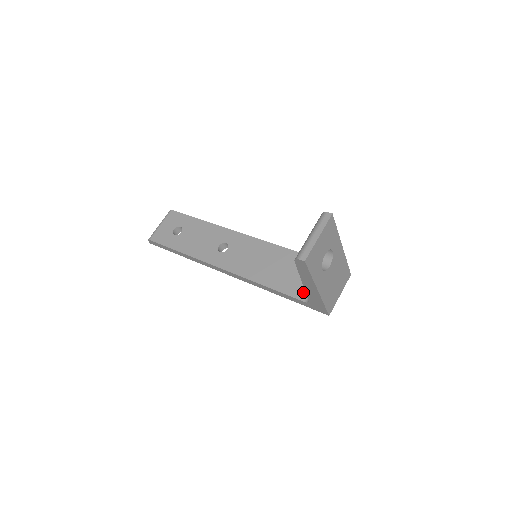
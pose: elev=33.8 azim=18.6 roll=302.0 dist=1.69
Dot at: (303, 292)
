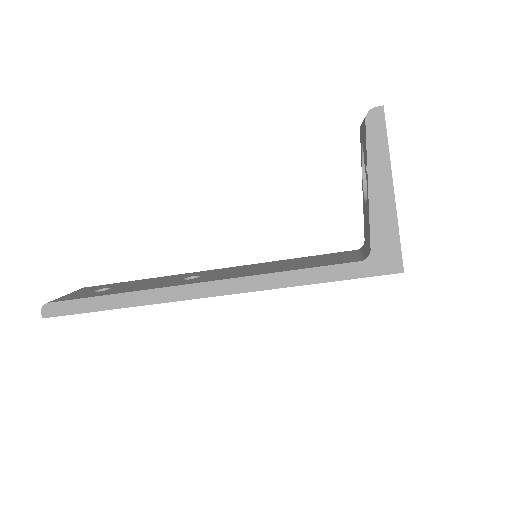
Dot at: (350, 259)
